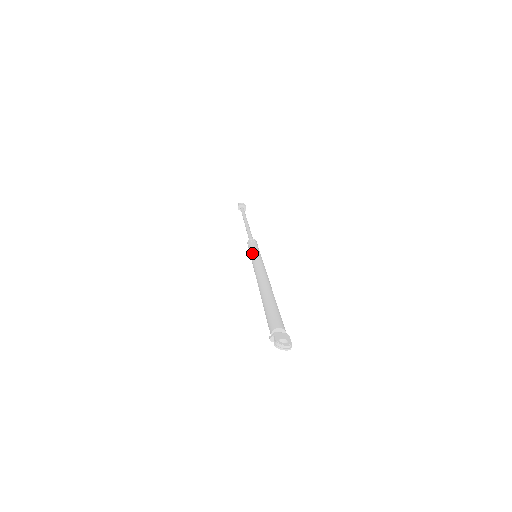
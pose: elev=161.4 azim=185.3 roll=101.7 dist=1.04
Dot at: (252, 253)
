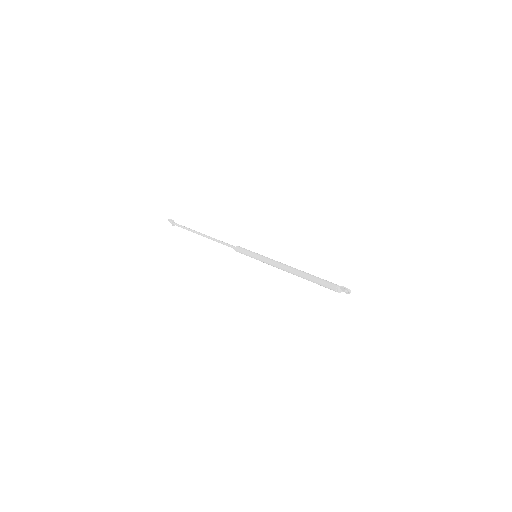
Dot at: (257, 253)
